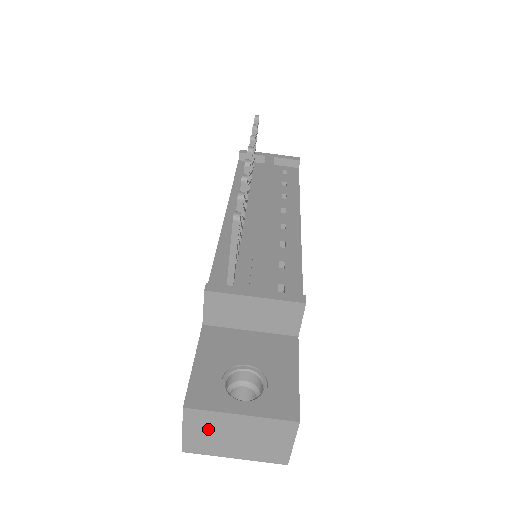
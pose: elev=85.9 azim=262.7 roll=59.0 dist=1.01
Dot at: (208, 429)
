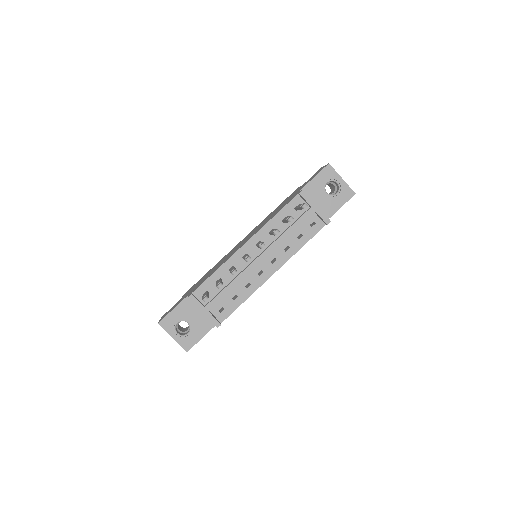
Dot at: occluded
